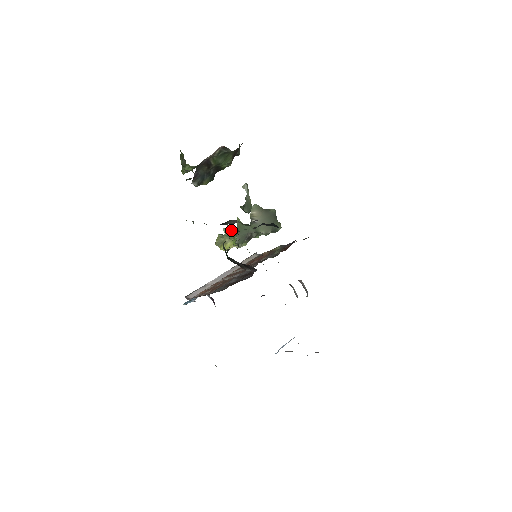
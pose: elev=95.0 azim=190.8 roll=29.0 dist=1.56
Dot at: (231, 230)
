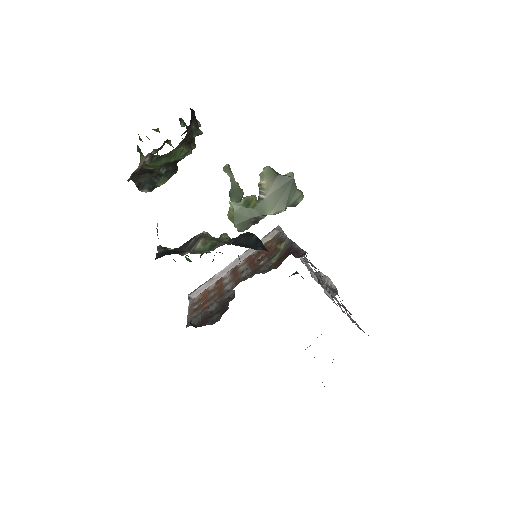
Dot at: occluded
